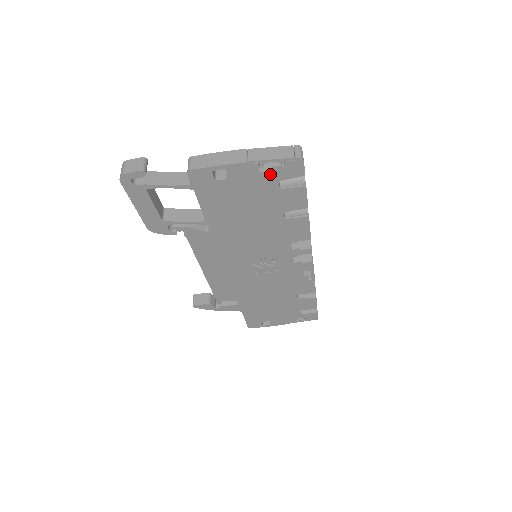
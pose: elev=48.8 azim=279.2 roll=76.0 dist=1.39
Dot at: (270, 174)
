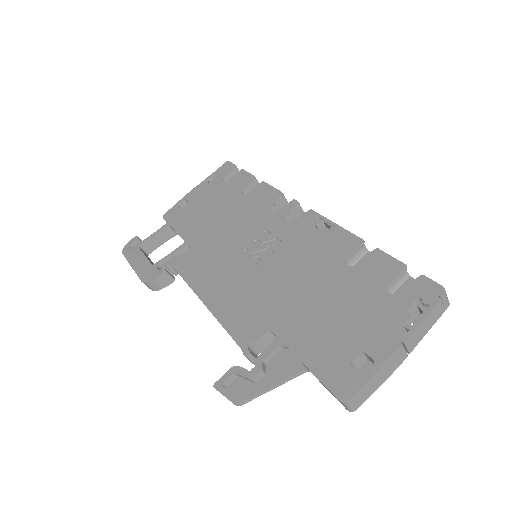
Dot at: (214, 181)
